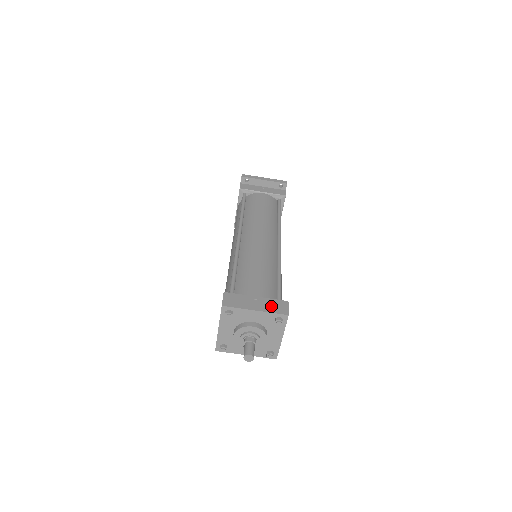
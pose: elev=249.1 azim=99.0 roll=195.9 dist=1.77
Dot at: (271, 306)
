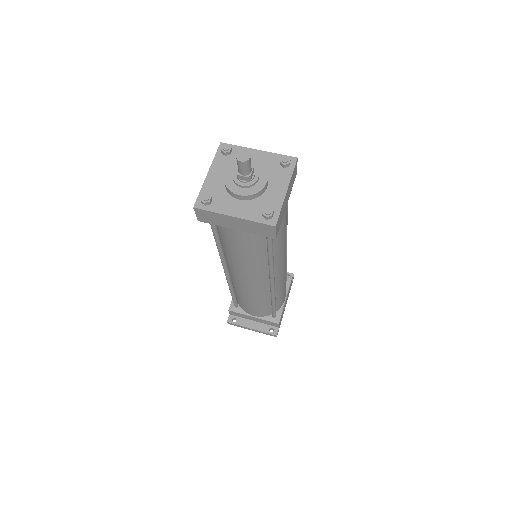
Dot at: occluded
